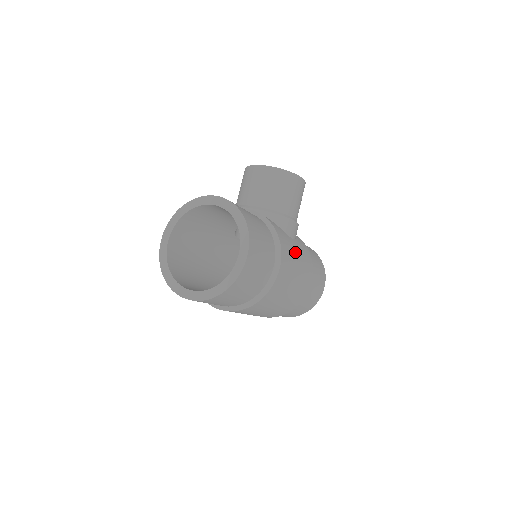
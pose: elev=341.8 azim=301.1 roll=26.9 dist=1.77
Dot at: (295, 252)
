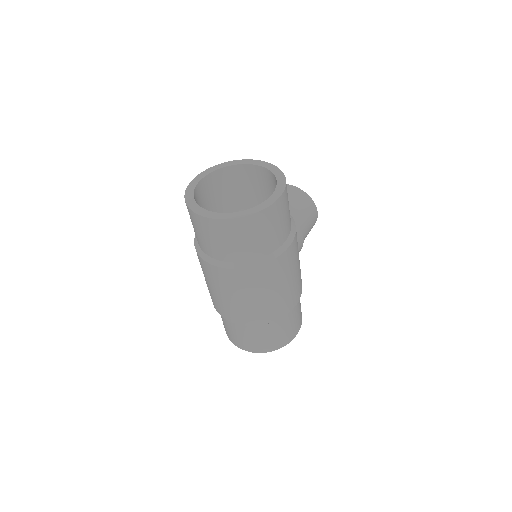
Dot at: occluded
